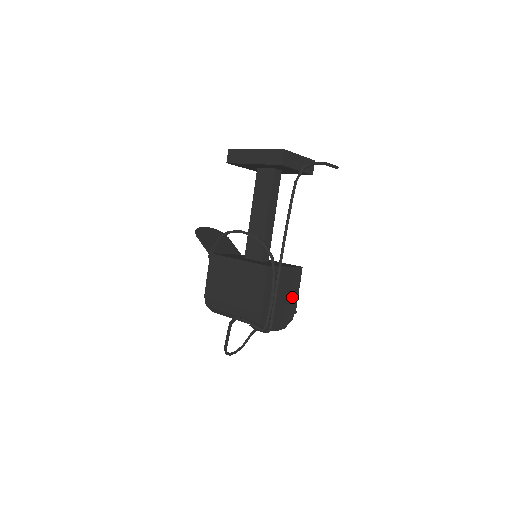
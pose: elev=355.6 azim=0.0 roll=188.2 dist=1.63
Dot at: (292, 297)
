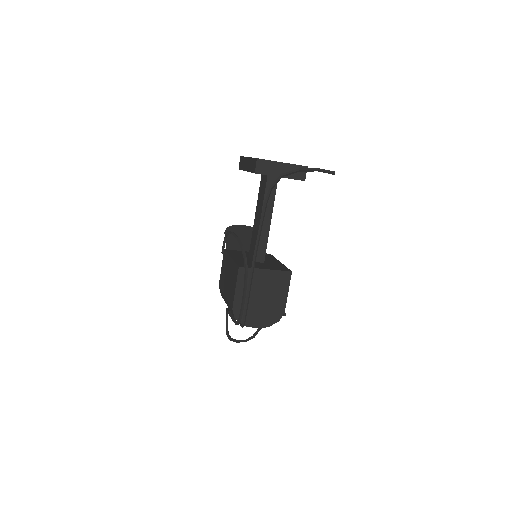
Dot at: (278, 299)
